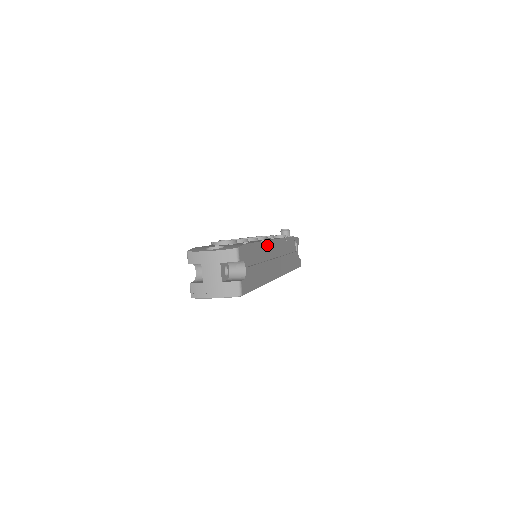
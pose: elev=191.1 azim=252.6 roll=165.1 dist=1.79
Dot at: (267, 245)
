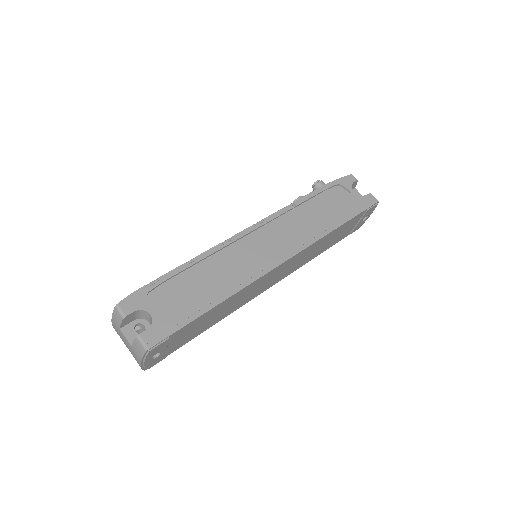
Dot at: (226, 248)
